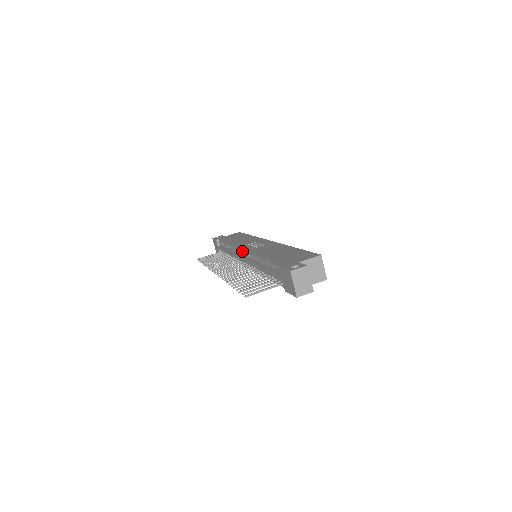
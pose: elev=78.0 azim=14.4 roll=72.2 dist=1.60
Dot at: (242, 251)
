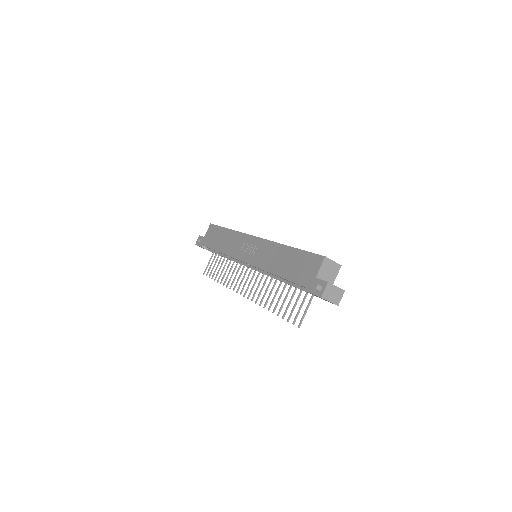
Dot at: occluded
